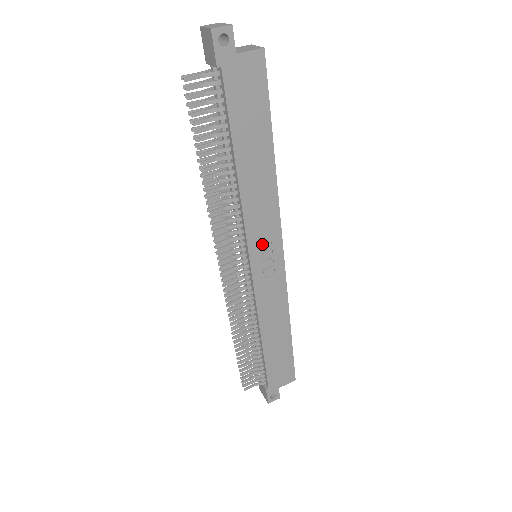
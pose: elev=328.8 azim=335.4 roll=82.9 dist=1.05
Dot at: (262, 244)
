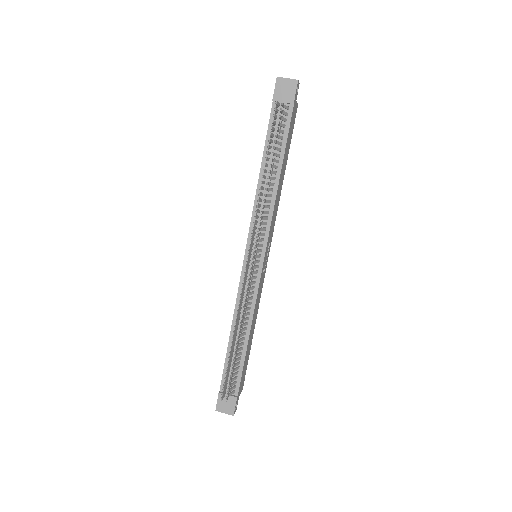
Dot at: (269, 242)
